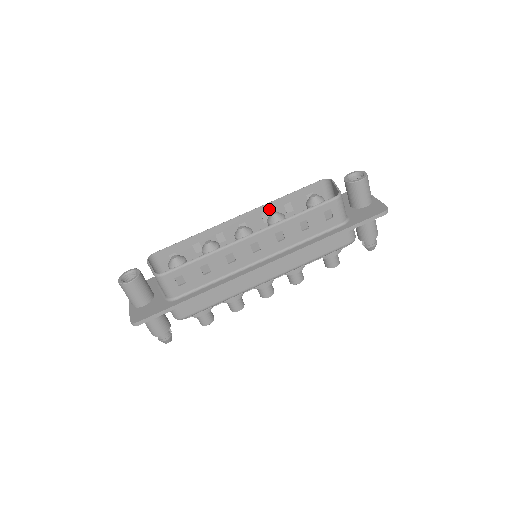
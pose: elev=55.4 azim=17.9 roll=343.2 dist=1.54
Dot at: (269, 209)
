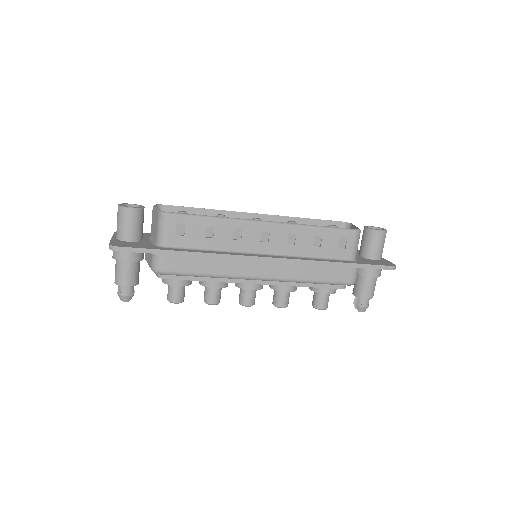
Dot at: occluded
